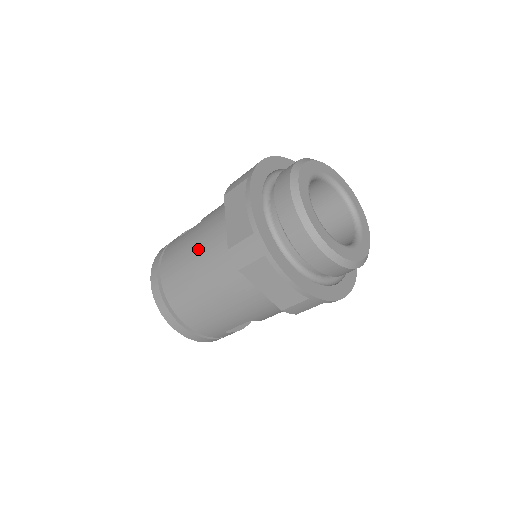
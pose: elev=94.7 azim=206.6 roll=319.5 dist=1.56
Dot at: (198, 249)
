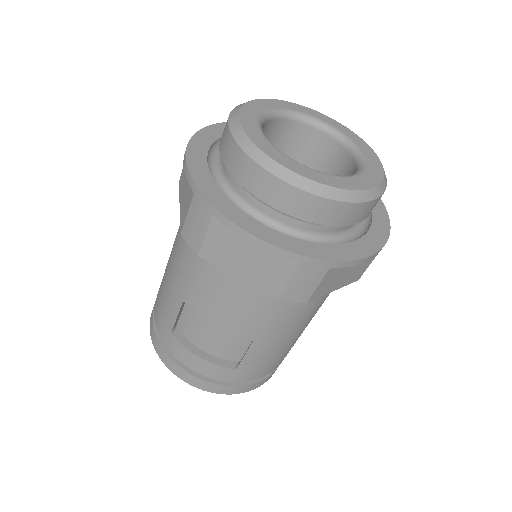
Dot at: occluded
